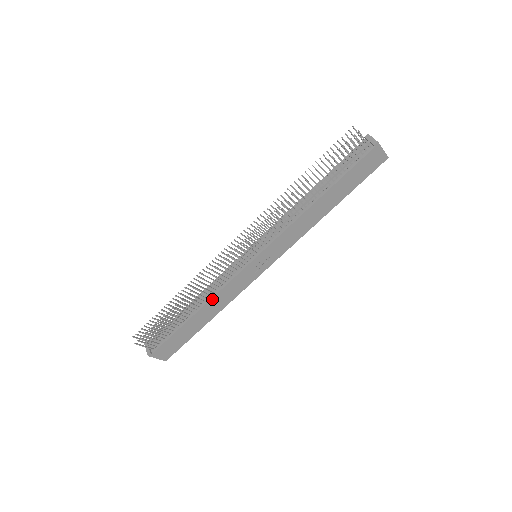
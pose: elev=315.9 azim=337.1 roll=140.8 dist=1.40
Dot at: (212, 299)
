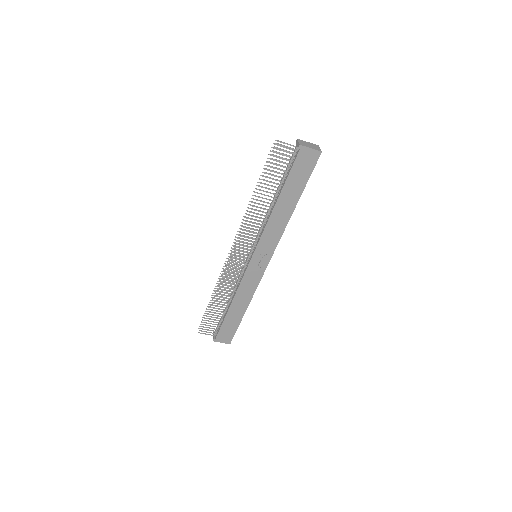
Dot at: (236, 294)
